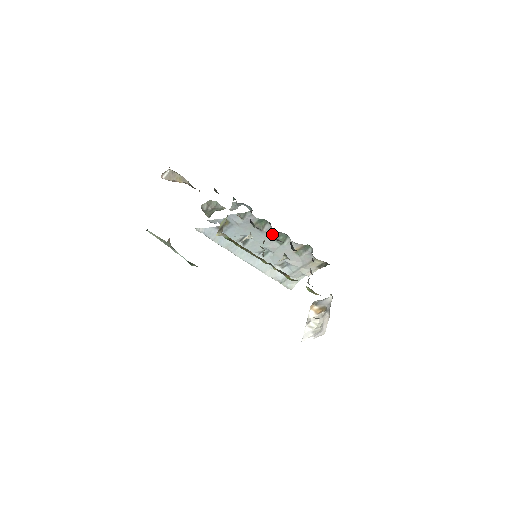
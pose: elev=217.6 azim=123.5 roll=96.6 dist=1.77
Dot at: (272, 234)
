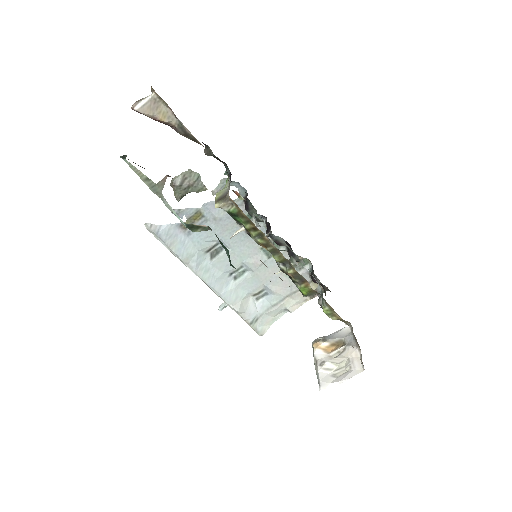
Dot at: occluded
